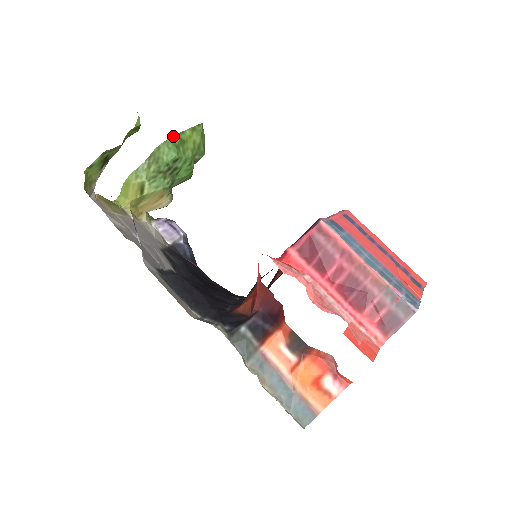
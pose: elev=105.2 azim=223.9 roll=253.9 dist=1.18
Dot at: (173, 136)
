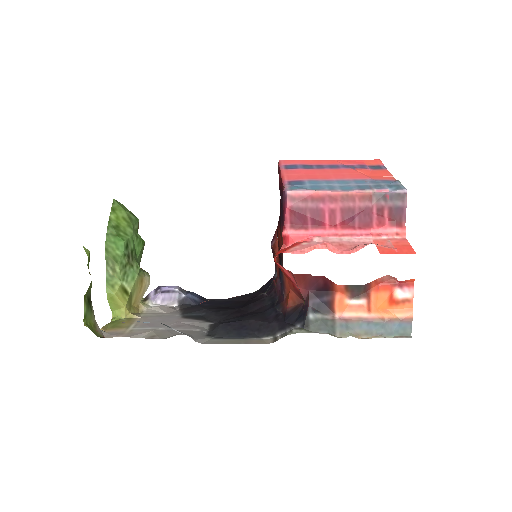
Dot at: (107, 231)
